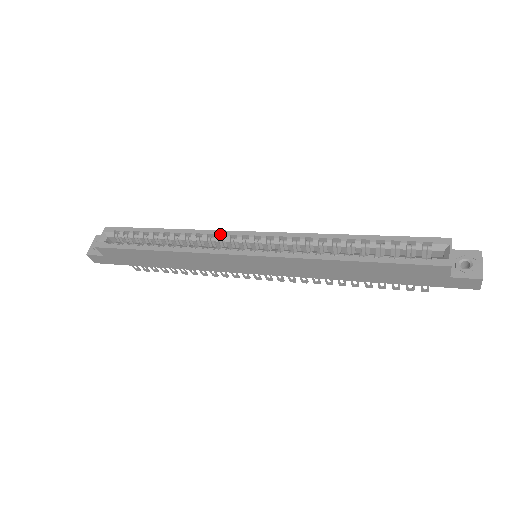
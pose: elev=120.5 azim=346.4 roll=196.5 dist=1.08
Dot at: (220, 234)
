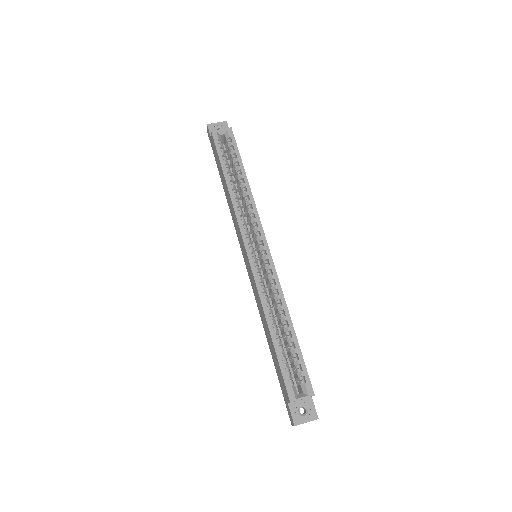
Dot at: (257, 222)
